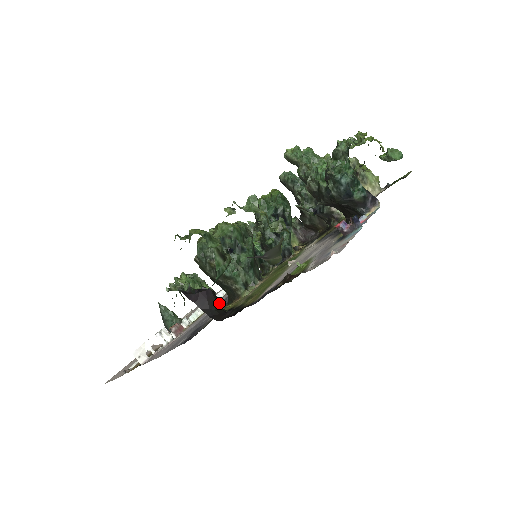
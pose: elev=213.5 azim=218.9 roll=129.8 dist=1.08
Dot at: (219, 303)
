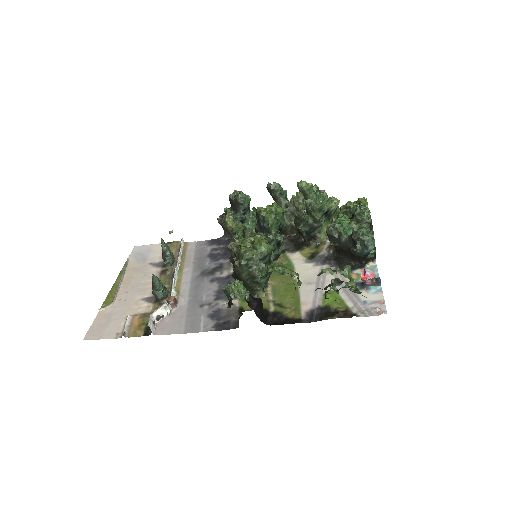
Dot at: (198, 277)
